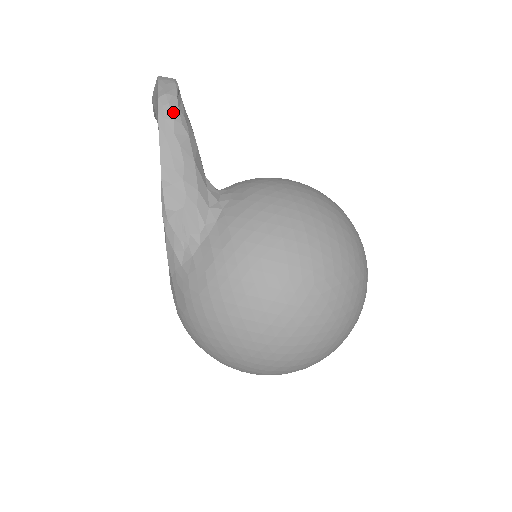
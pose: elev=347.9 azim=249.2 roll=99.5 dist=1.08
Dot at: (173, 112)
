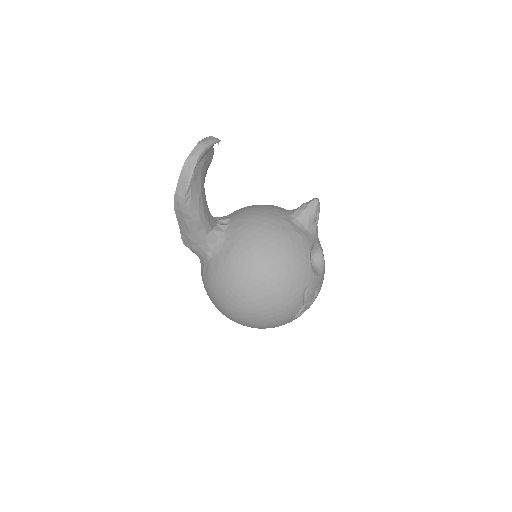
Dot at: (181, 208)
